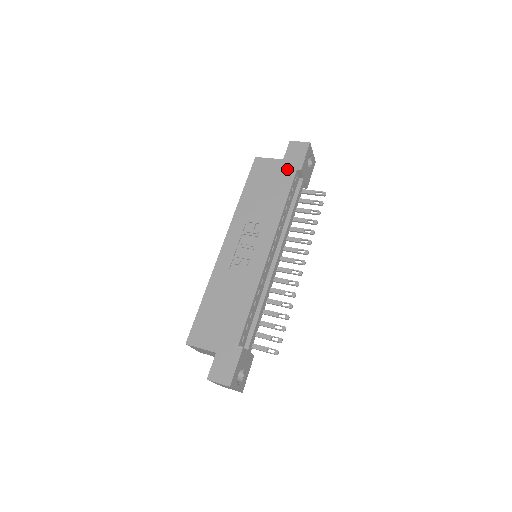
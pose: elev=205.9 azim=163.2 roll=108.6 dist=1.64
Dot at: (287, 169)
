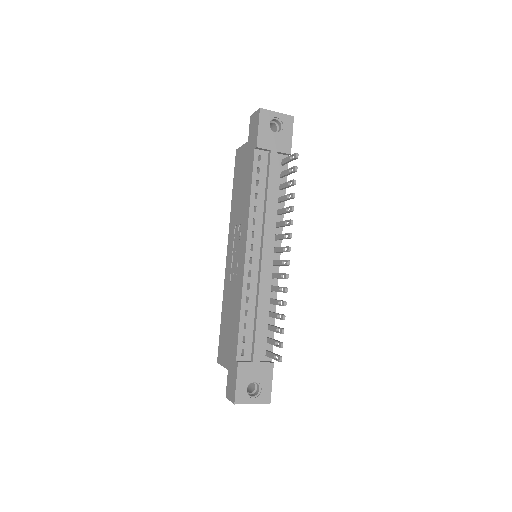
Dot at: (250, 151)
